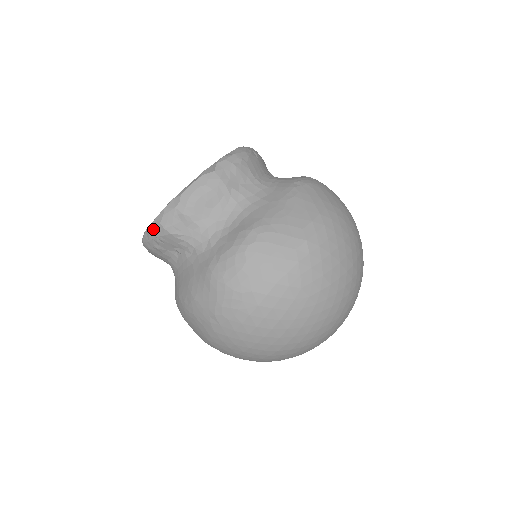
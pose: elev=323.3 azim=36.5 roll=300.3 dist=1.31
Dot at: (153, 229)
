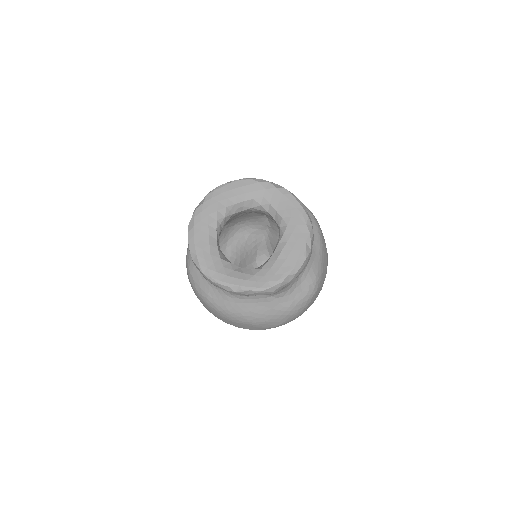
Dot at: (263, 293)
